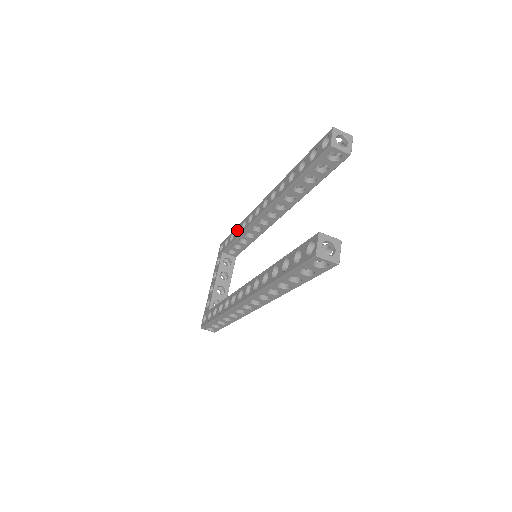
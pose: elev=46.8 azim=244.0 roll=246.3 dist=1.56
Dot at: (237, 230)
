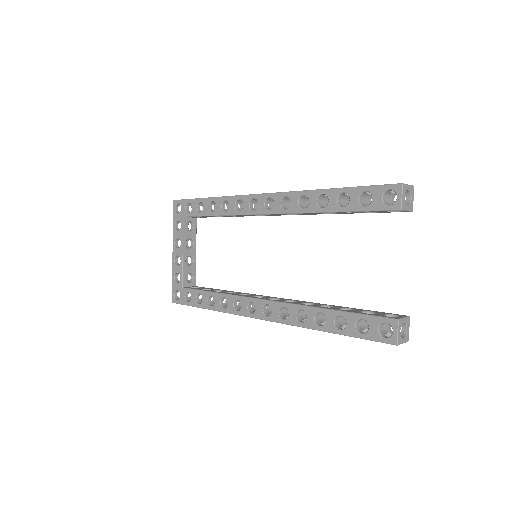
Dot at: (210, 203)
